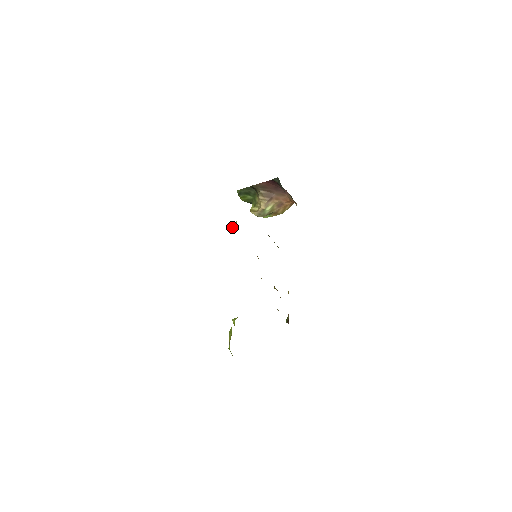
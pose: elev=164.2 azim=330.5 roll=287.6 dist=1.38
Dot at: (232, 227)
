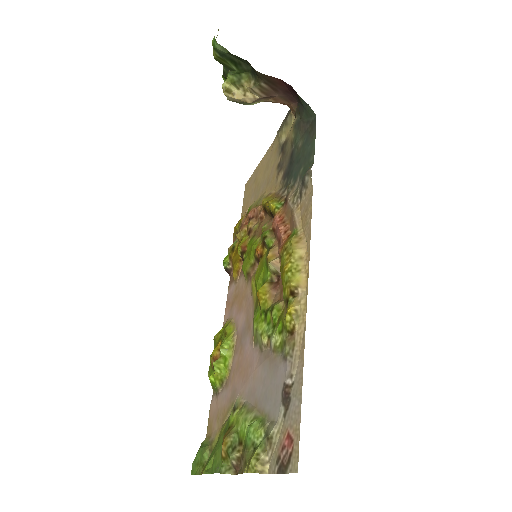
Dot at: (269, 263)
